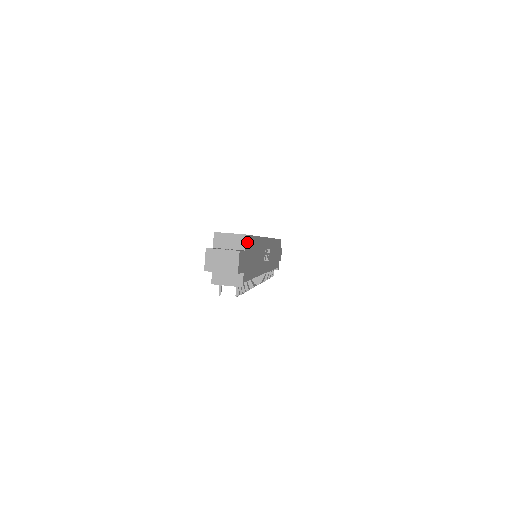
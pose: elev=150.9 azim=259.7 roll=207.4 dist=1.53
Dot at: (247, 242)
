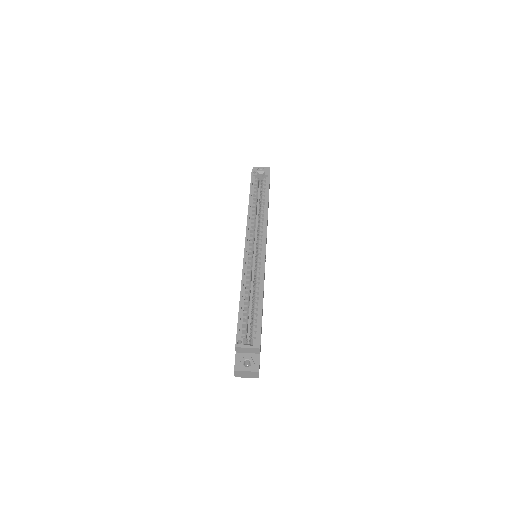
Dot at: occluded
